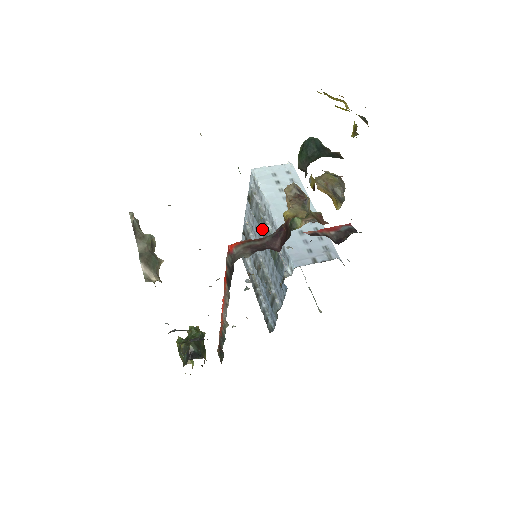
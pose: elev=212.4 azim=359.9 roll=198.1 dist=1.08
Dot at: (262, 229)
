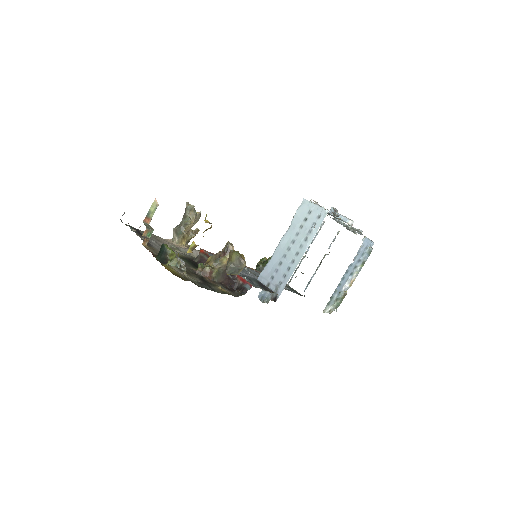
Dot at: occluded
